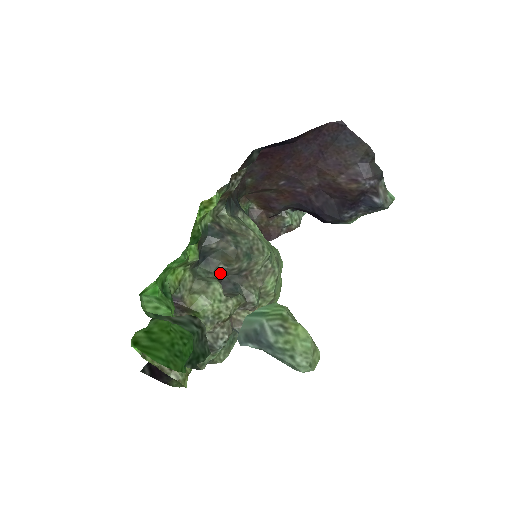
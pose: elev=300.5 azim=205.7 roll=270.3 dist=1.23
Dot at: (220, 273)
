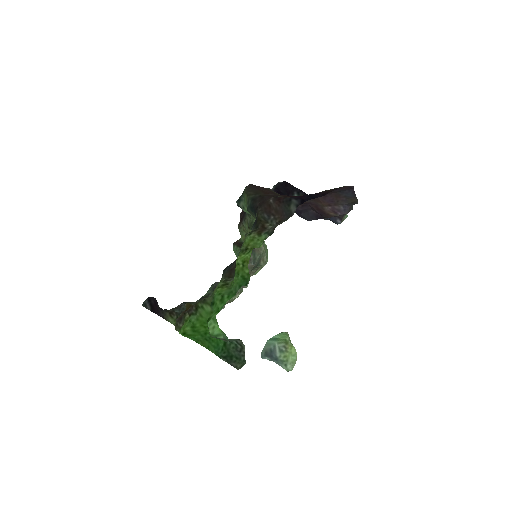
Dot at: occluded
